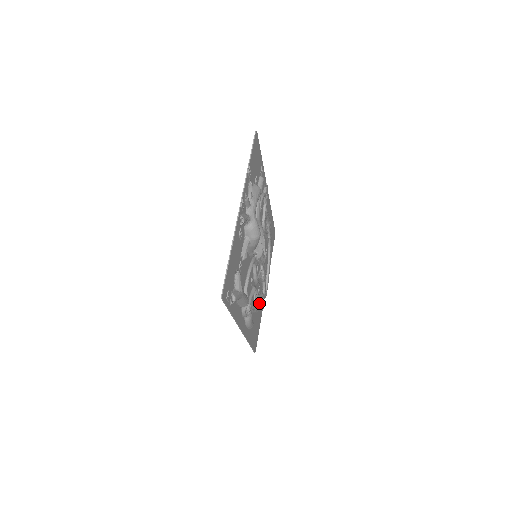
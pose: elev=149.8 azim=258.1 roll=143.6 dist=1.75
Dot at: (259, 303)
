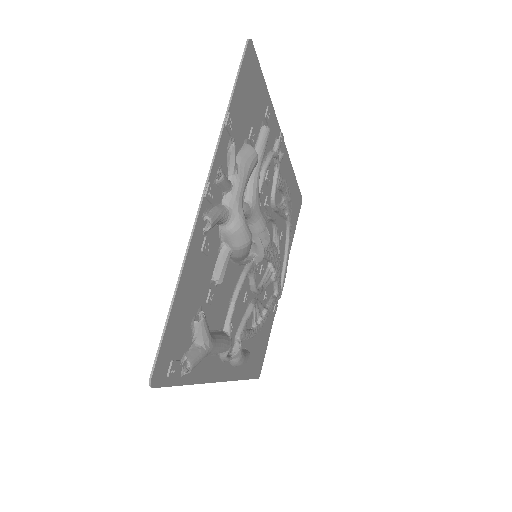
Dot at: (264, 316)
